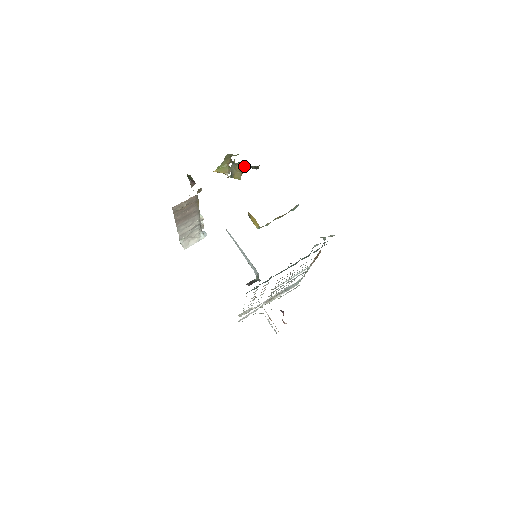
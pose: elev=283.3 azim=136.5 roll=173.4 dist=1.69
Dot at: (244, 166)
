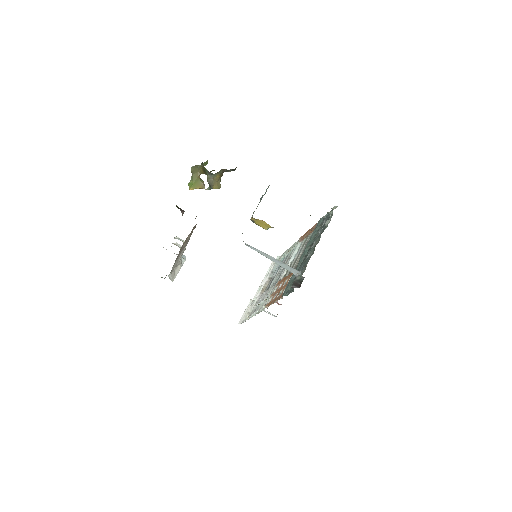
Dot at: (222, 173)
